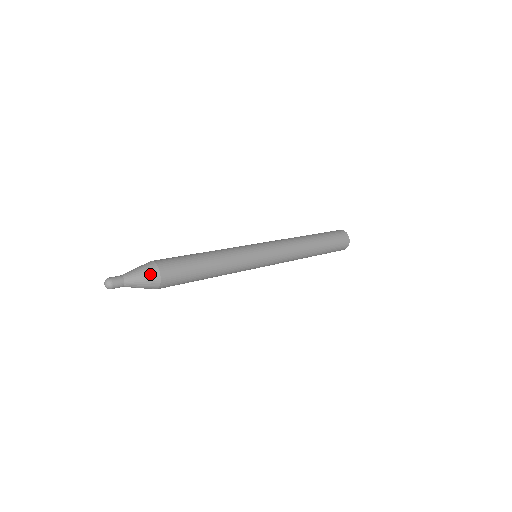
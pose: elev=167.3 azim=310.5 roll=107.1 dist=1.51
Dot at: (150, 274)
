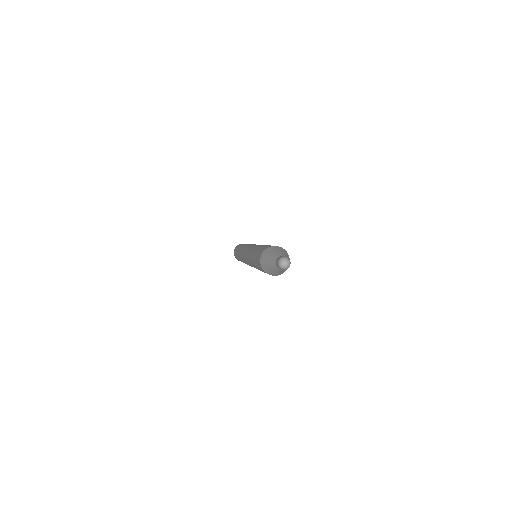
Dot at: (285, 252)
